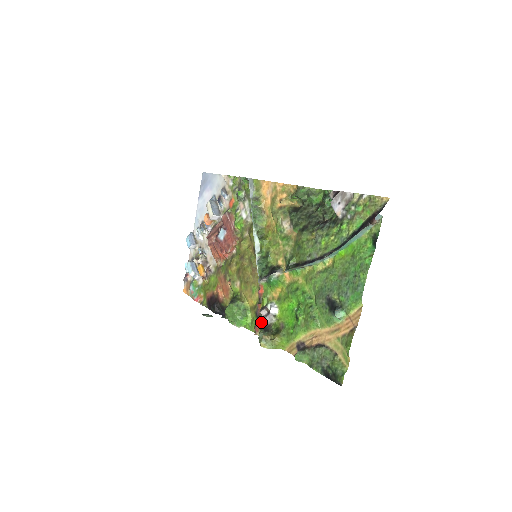
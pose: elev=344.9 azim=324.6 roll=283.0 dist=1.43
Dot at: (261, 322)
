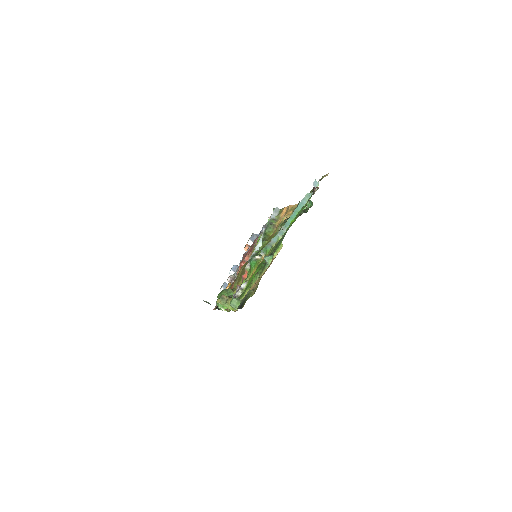
Dot at: occluded
